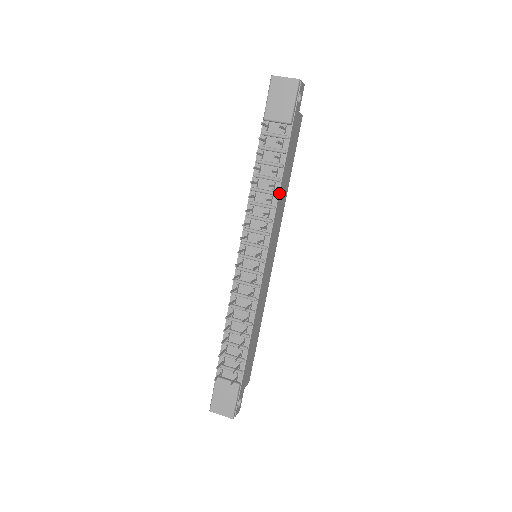
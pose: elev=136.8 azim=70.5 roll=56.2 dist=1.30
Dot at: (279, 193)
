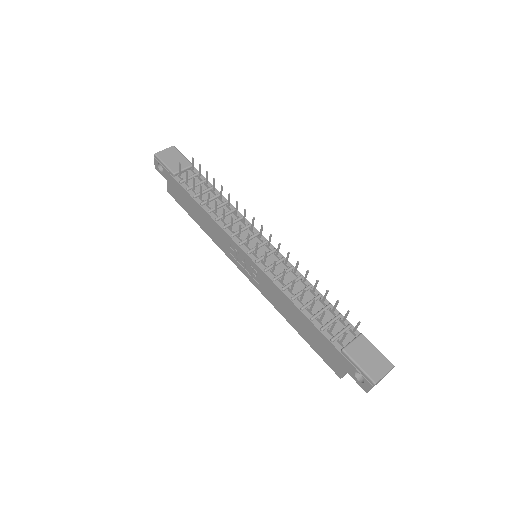
Dot at: occluded
